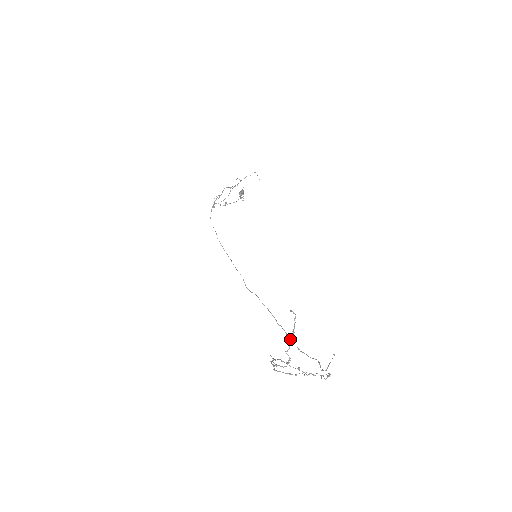
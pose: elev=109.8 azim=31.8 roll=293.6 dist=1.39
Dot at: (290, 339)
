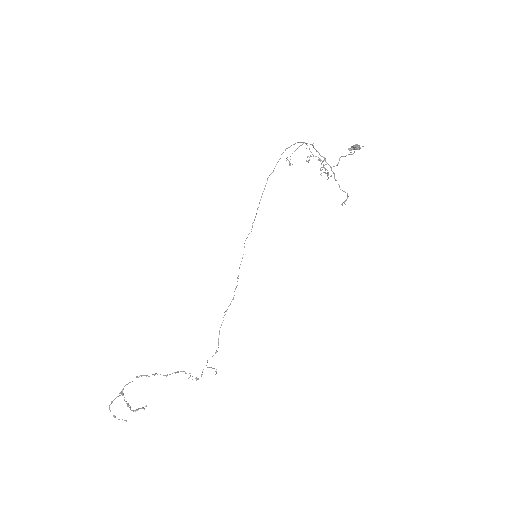
Dot at: (131, 410)
